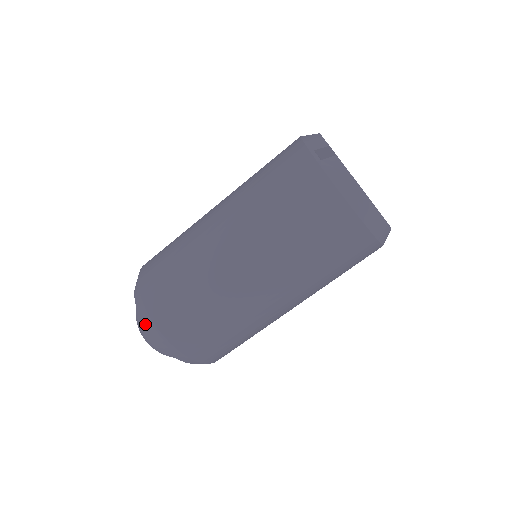
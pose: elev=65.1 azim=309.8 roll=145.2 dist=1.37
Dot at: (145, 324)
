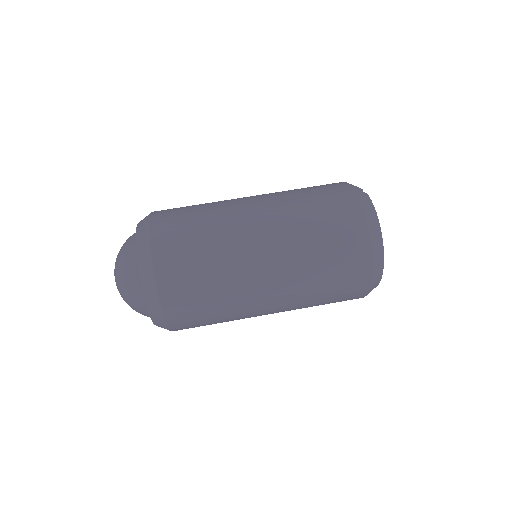
Dot at: (138, 240)
